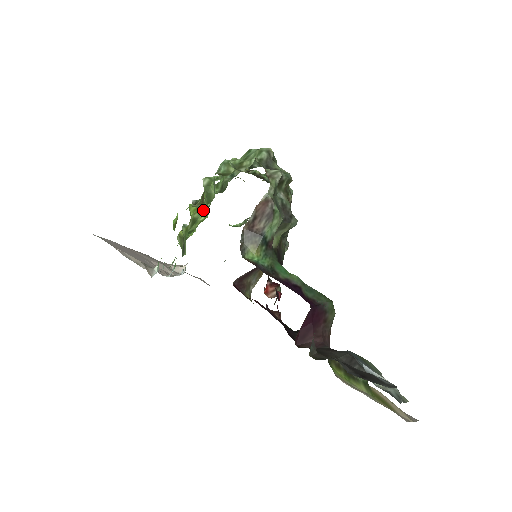
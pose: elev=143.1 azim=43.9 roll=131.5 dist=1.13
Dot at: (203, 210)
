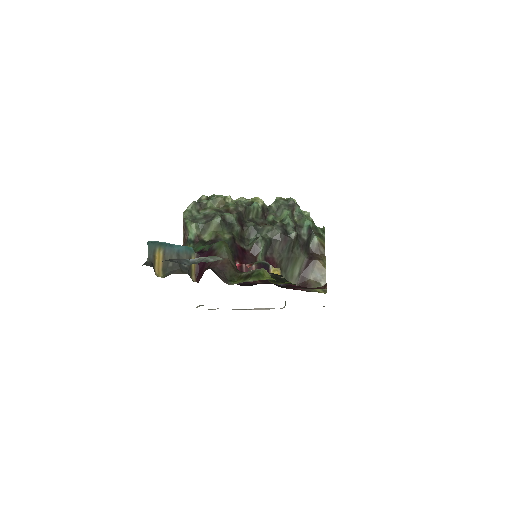
Dot at: occluded
